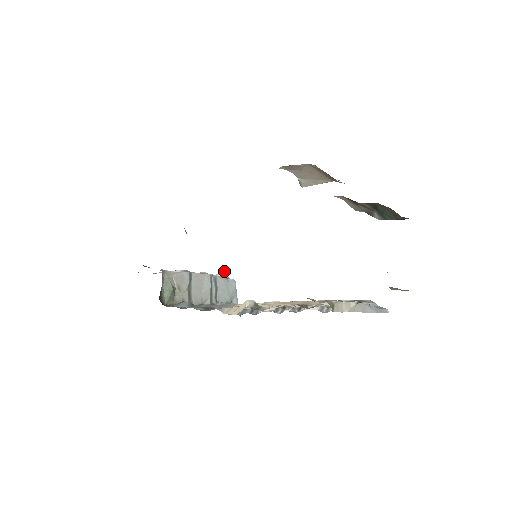
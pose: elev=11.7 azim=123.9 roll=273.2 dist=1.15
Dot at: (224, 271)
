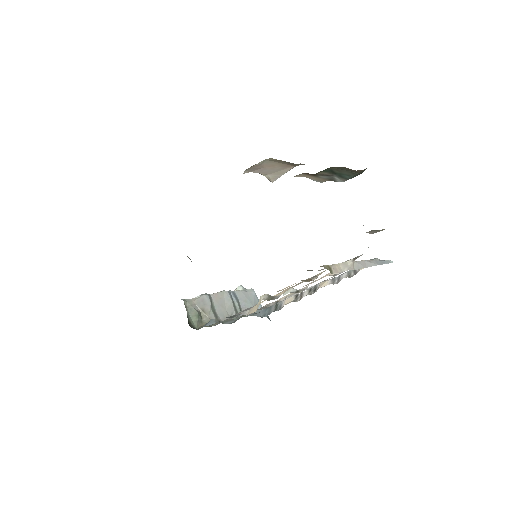
Dot at: (240, 285)
